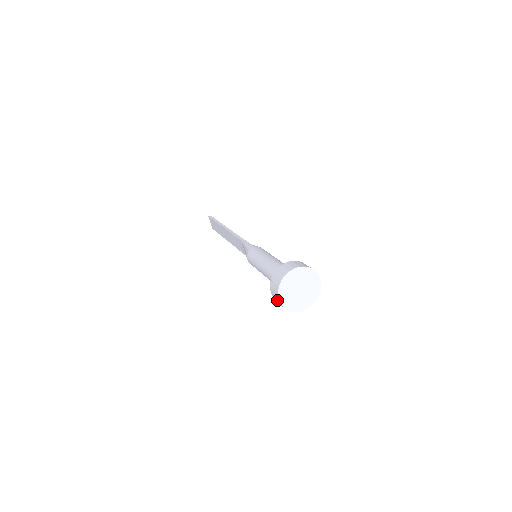
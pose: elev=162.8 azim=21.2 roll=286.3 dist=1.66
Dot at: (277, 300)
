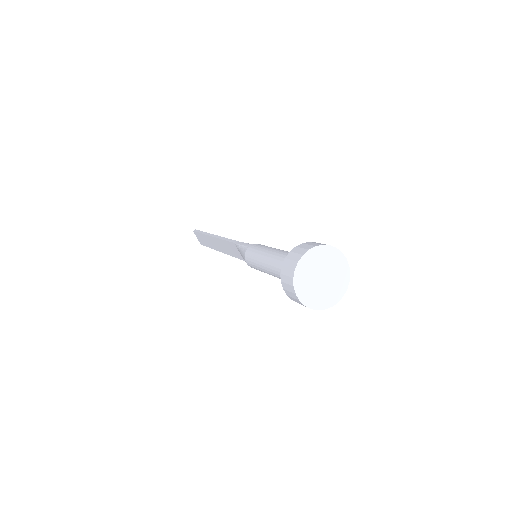
Dot at: (294, 298)
